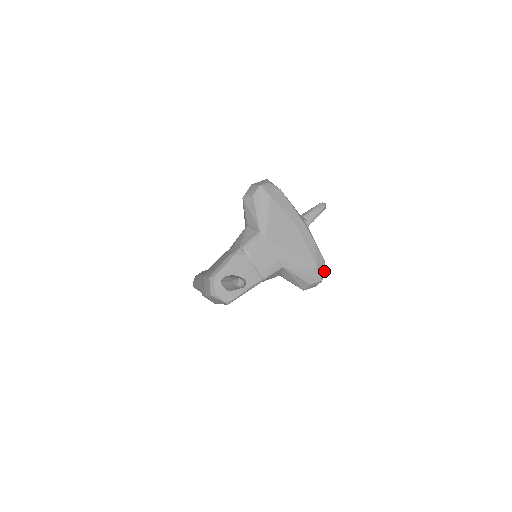
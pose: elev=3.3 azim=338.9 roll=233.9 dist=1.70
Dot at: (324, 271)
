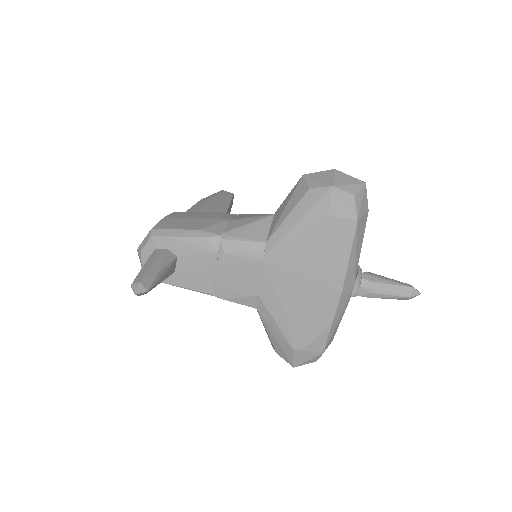
Dot at: (311, 360)
